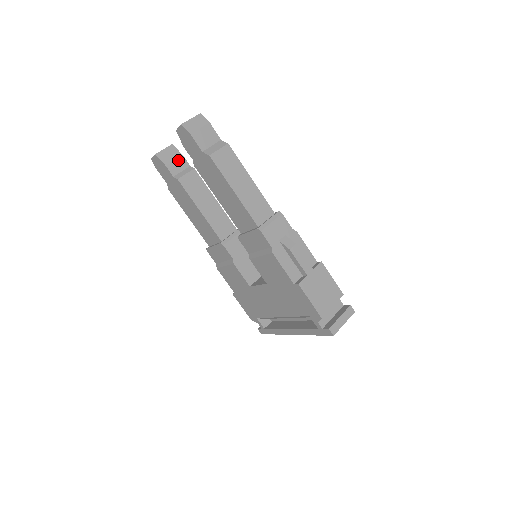
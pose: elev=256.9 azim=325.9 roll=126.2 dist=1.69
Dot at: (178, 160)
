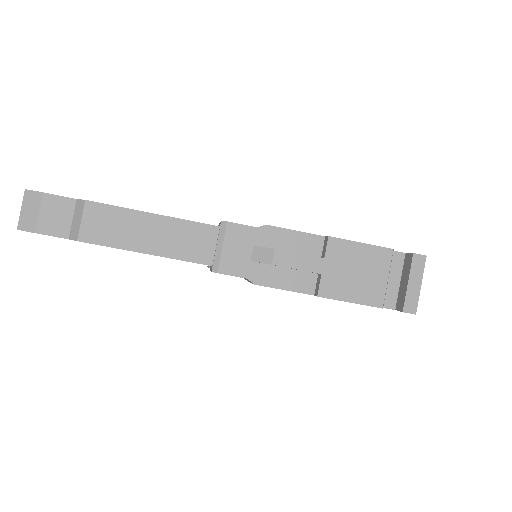
Dot at: occluded
